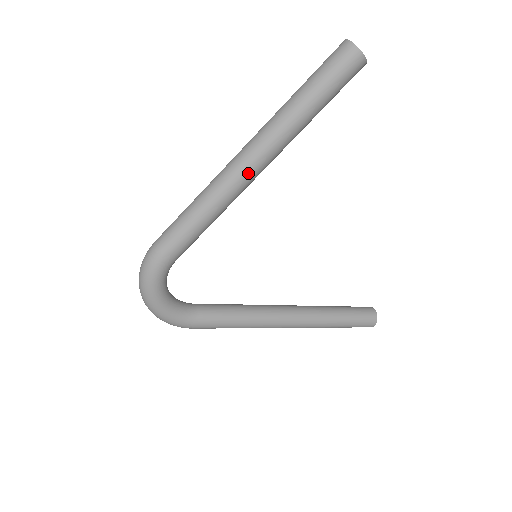
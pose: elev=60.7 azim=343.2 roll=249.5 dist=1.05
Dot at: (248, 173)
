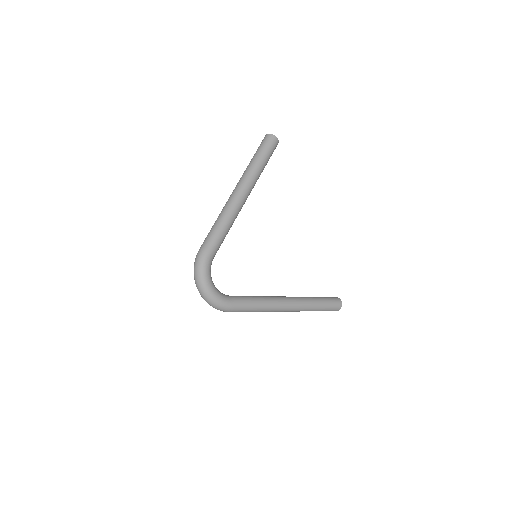
Dot at: (241, 198)
